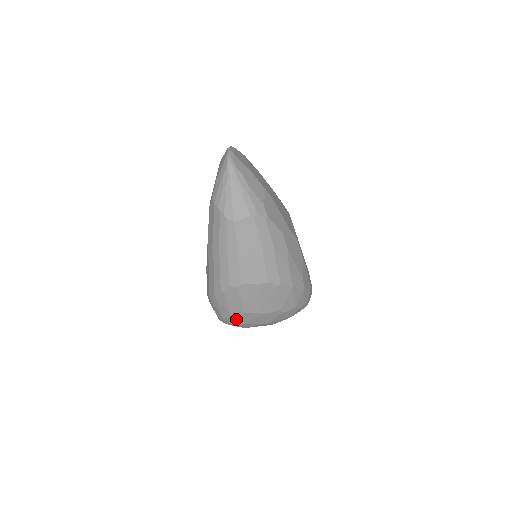
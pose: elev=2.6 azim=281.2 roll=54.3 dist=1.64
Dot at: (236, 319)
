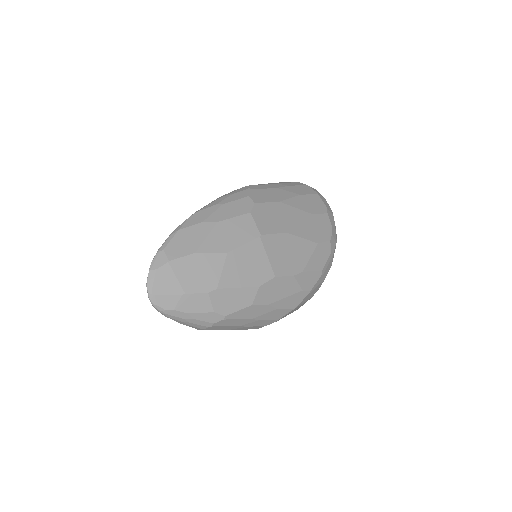
Dot at: occluded
